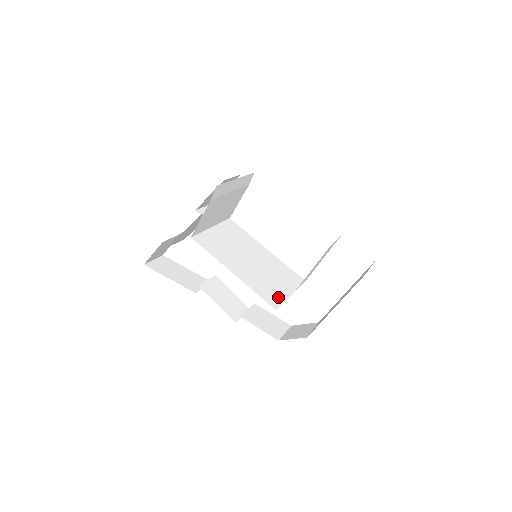
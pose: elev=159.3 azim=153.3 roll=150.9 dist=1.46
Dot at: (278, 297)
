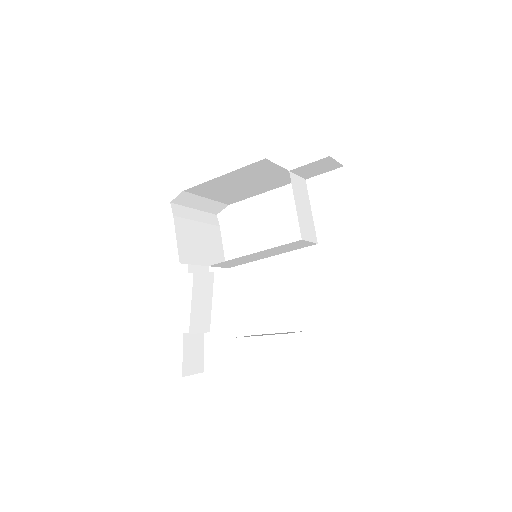
Dot at: occluded
